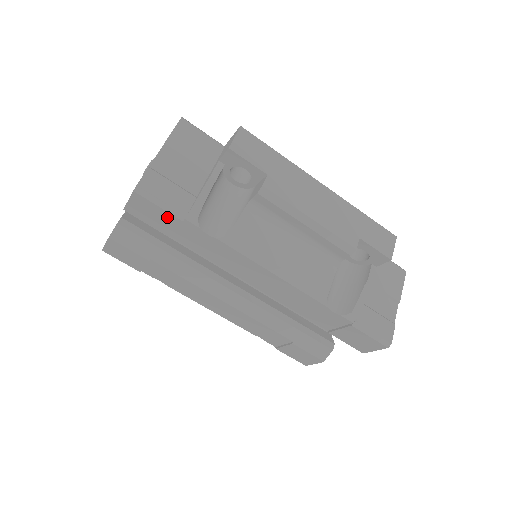
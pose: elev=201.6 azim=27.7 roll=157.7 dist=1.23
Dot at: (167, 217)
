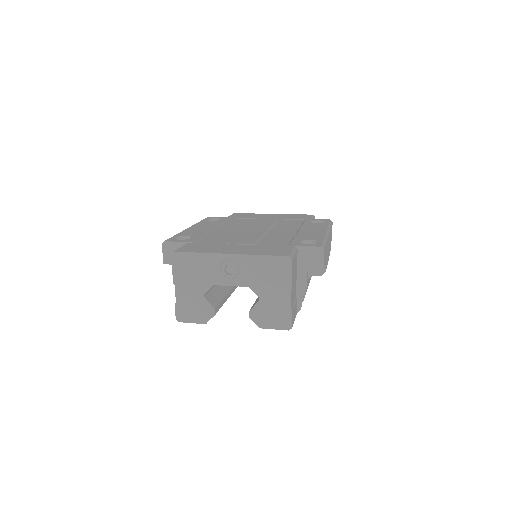
Dot at: occluded
